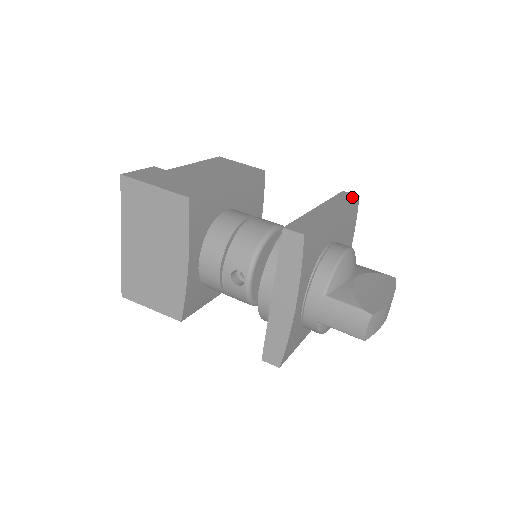
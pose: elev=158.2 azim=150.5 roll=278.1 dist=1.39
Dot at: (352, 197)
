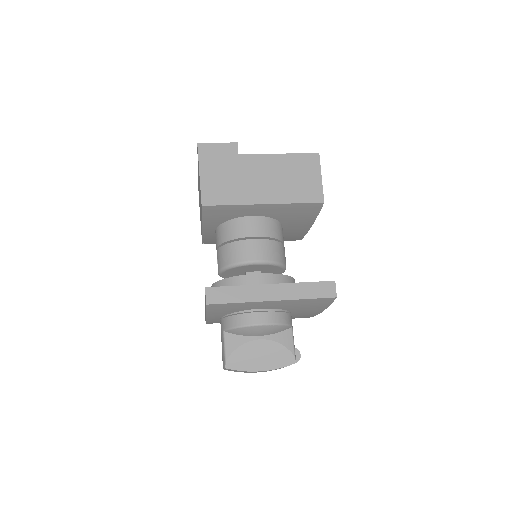
Dot at: (325, 294)
